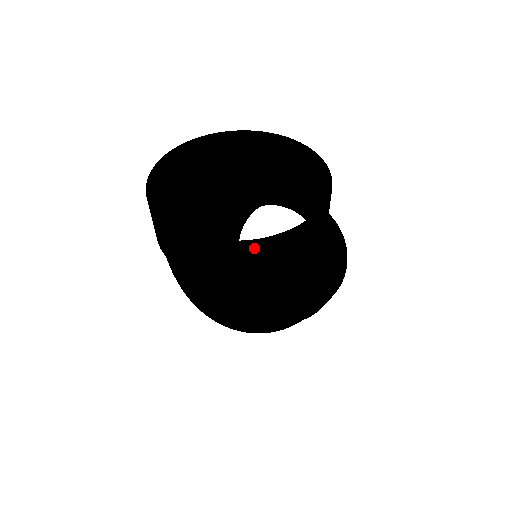
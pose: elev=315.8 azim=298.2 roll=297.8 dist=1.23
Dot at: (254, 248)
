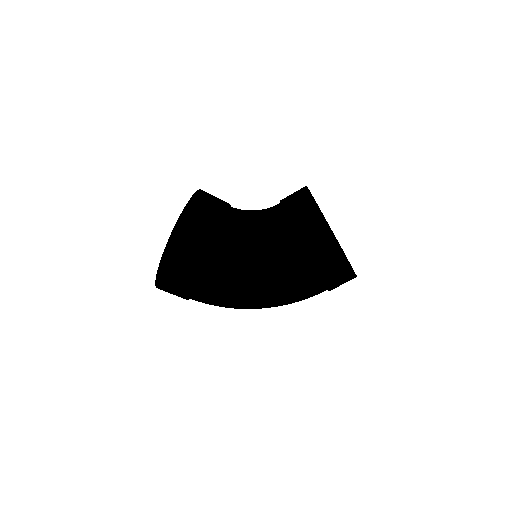
Dot at: occluded
